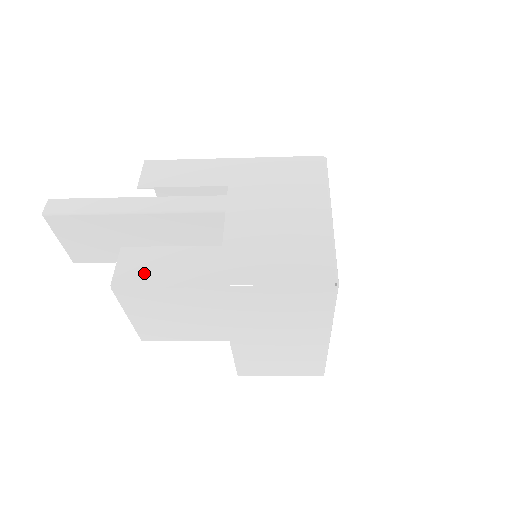
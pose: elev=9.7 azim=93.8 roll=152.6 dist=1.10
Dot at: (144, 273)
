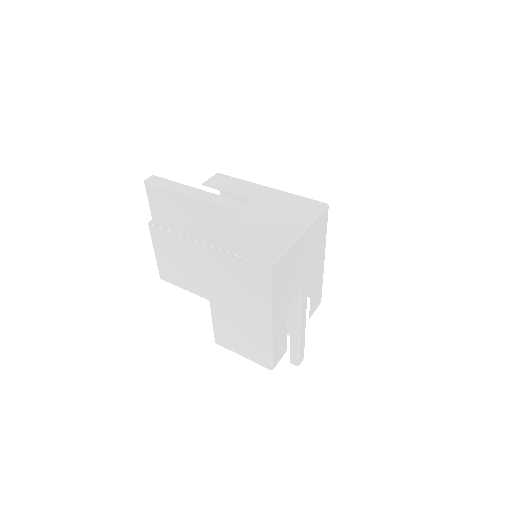
Dot at: (170, 223)
